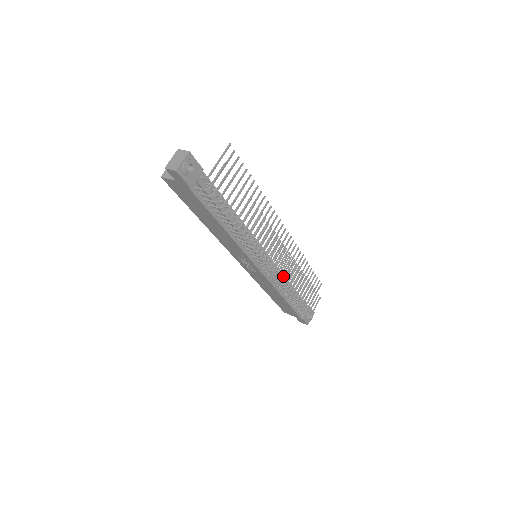
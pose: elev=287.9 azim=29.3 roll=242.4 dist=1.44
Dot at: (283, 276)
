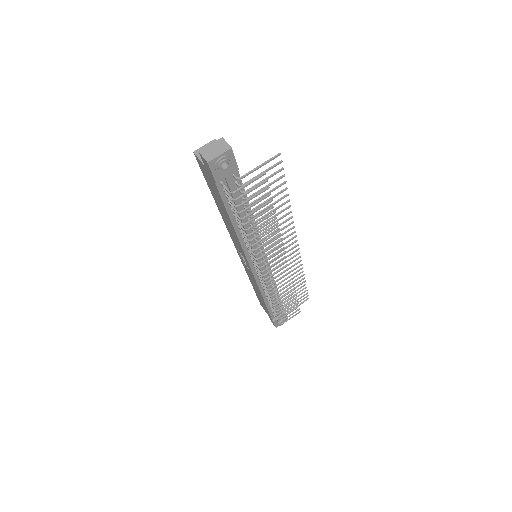
Dot at: occluded
